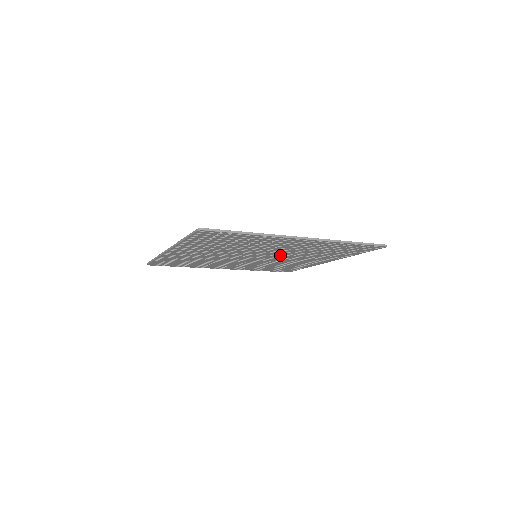
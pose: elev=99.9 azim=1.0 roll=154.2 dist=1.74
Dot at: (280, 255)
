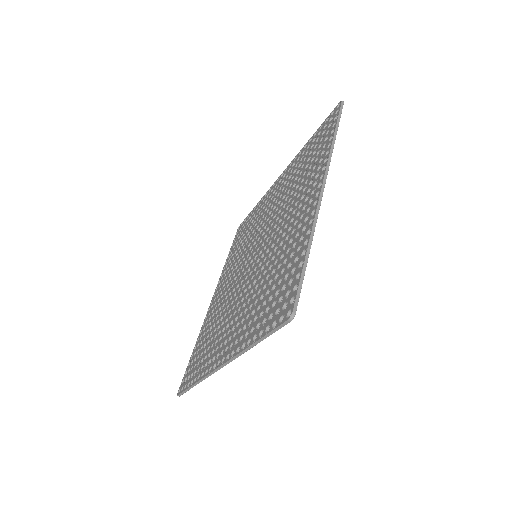
Dot at: occluded
